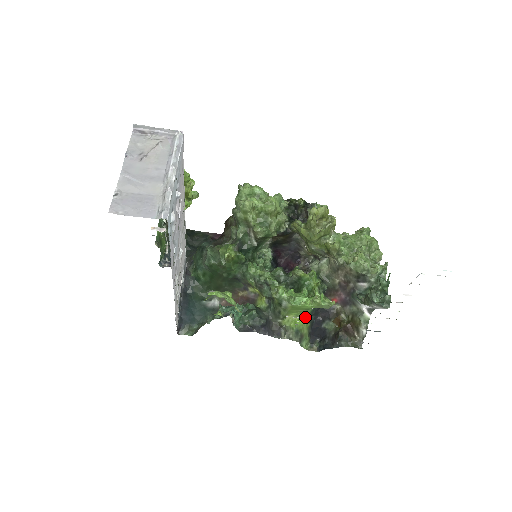
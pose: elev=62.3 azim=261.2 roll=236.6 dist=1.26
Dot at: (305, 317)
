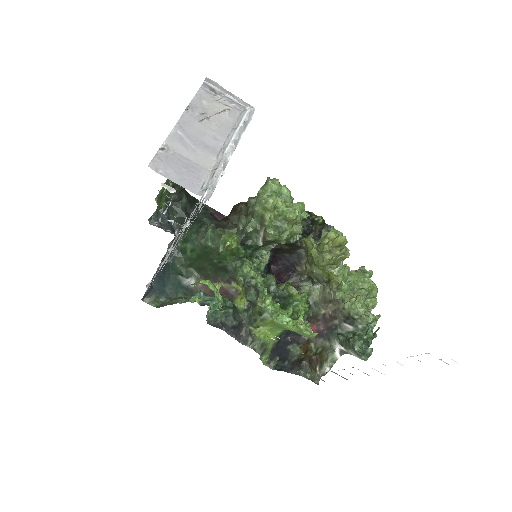
Dot at: (277, 333)
